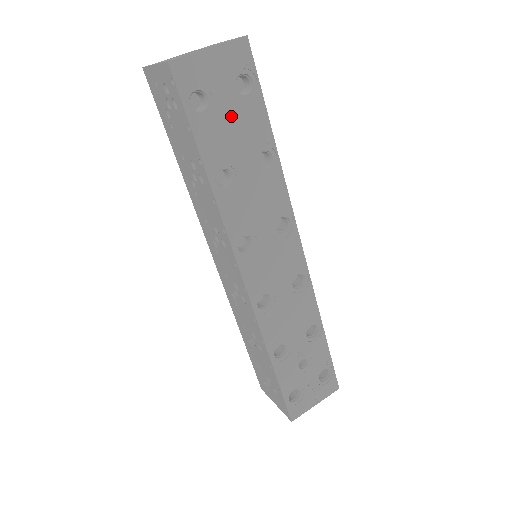
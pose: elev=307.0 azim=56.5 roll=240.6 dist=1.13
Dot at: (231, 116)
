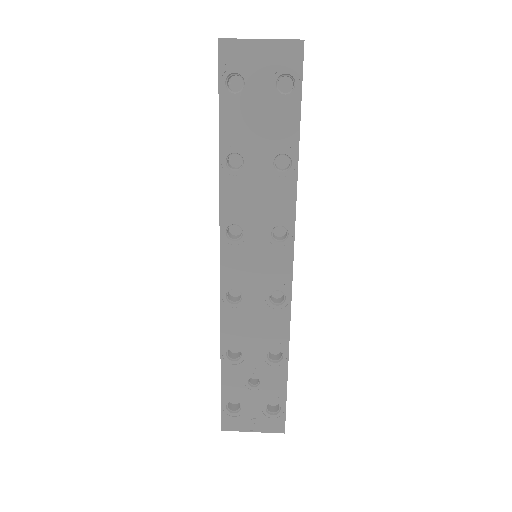
Dot at: (261, 108)
